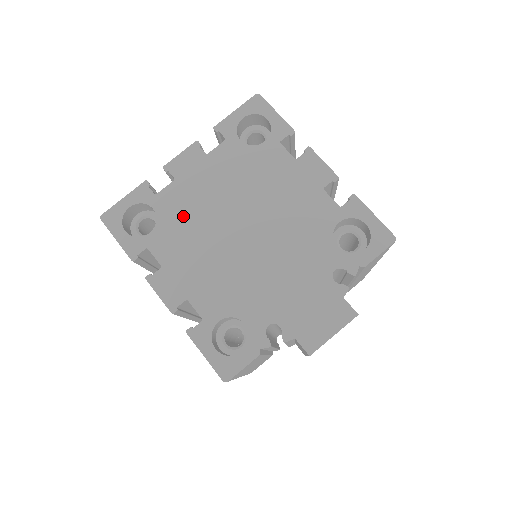
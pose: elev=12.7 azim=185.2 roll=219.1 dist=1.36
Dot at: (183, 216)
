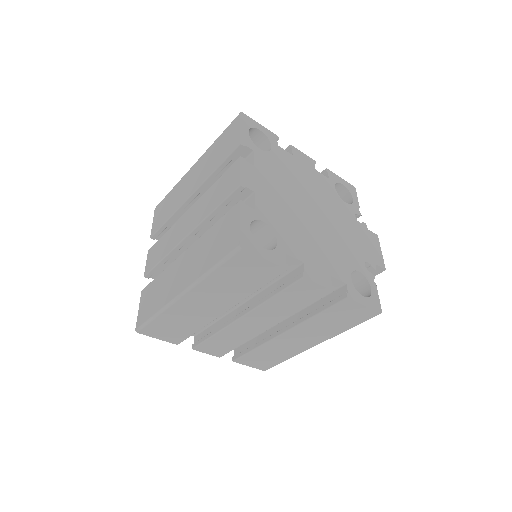
Dot at: (281, 218)
